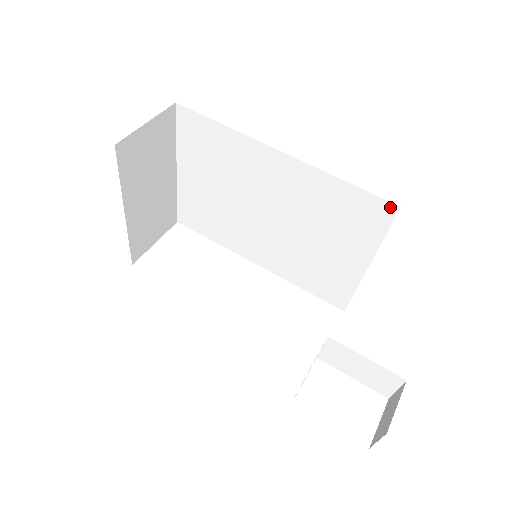
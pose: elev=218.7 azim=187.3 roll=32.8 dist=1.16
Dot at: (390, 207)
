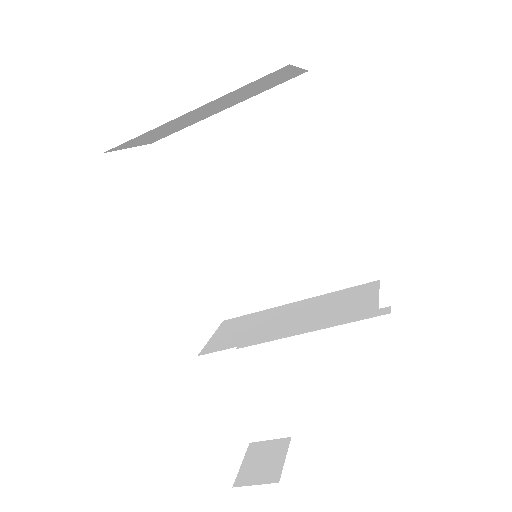
Dot at: (384, 300)
